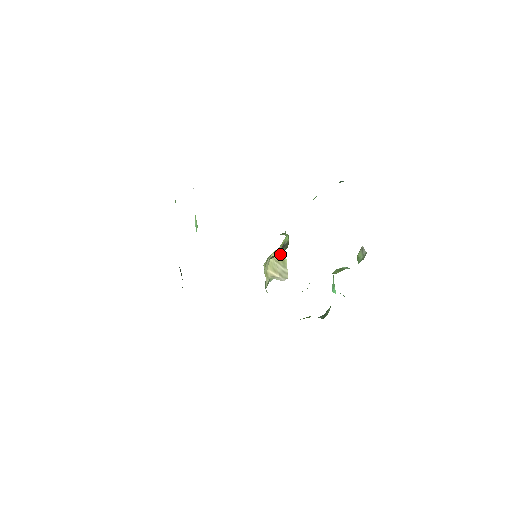
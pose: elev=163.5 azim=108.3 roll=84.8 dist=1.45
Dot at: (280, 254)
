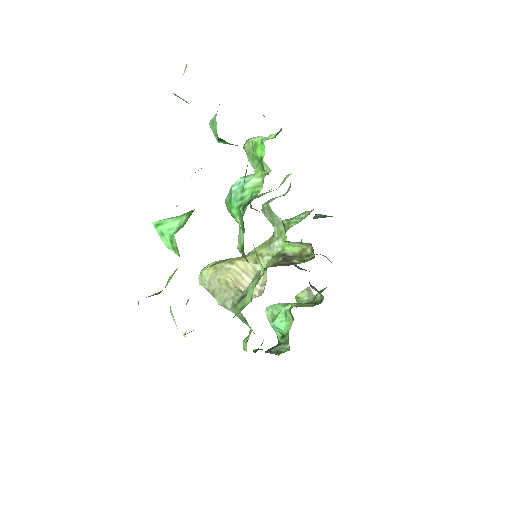
Dot at: (254, 264)
